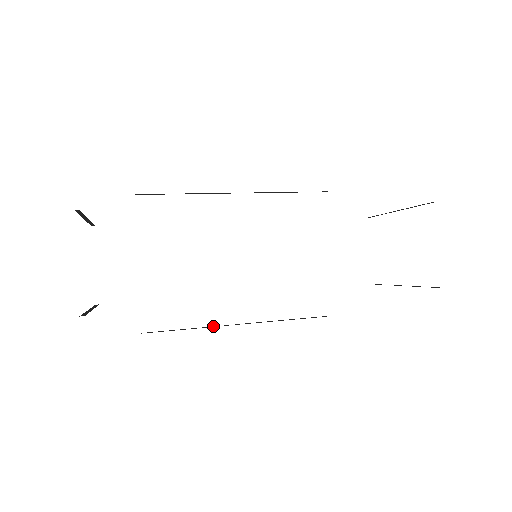
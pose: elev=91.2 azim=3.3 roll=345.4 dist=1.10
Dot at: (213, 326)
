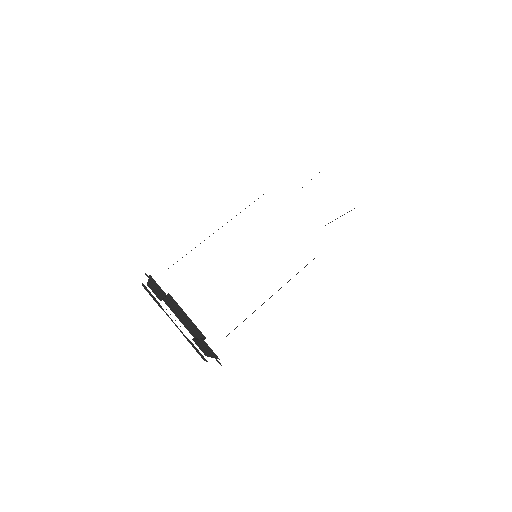
Dot at: occluded
